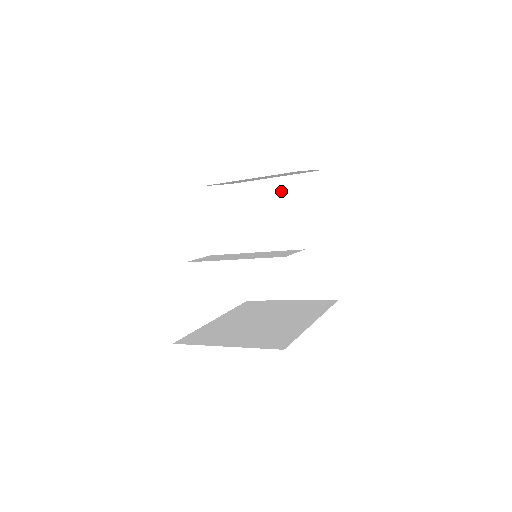
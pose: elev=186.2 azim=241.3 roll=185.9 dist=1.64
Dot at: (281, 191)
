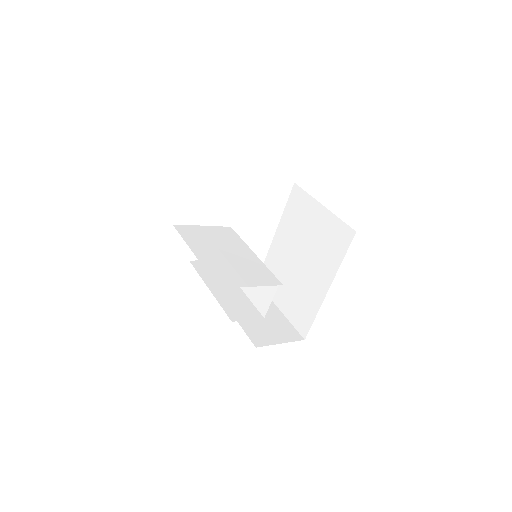
Dot at: occluded
